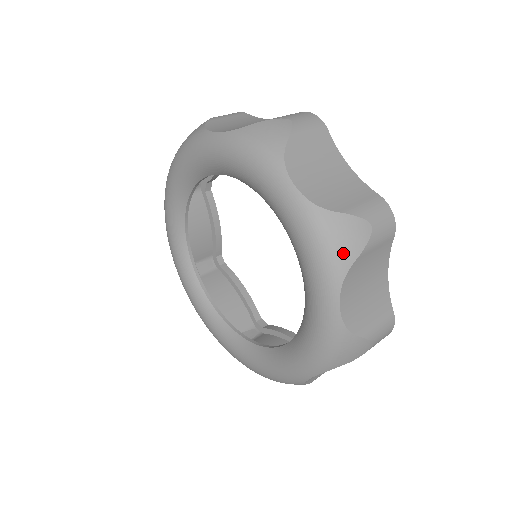
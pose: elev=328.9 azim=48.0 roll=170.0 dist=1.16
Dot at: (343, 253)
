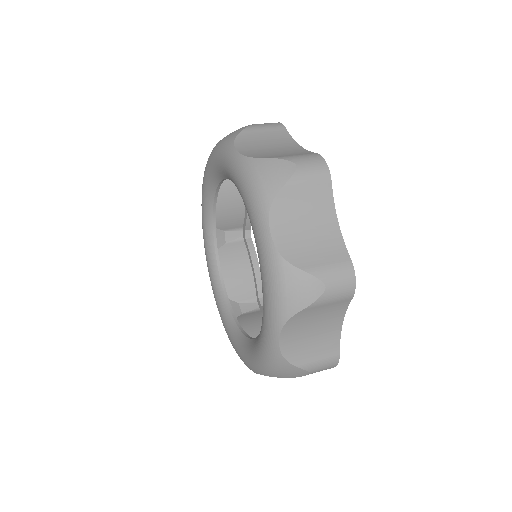
Dot at: (268, 186)
